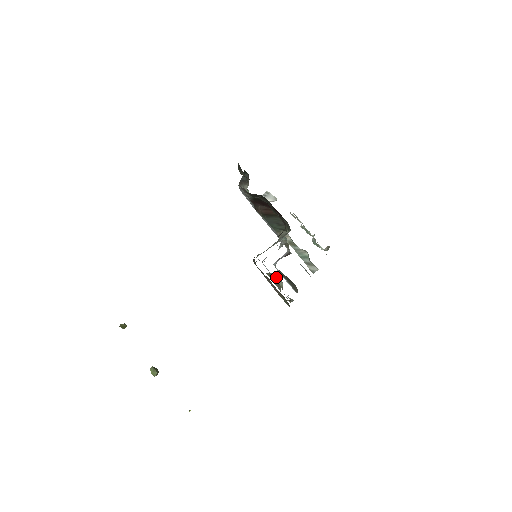
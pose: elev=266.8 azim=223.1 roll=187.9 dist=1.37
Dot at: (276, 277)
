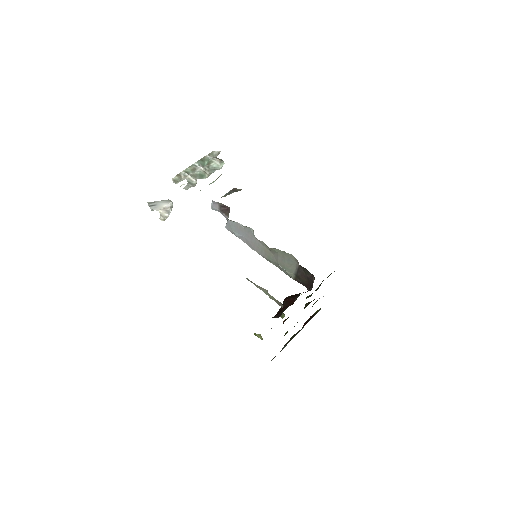
Dot at: occluded
